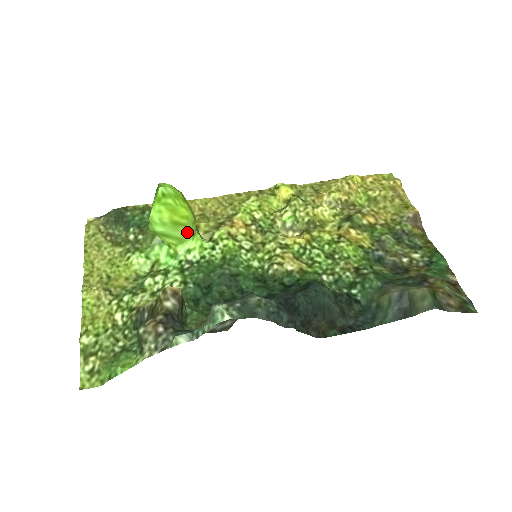
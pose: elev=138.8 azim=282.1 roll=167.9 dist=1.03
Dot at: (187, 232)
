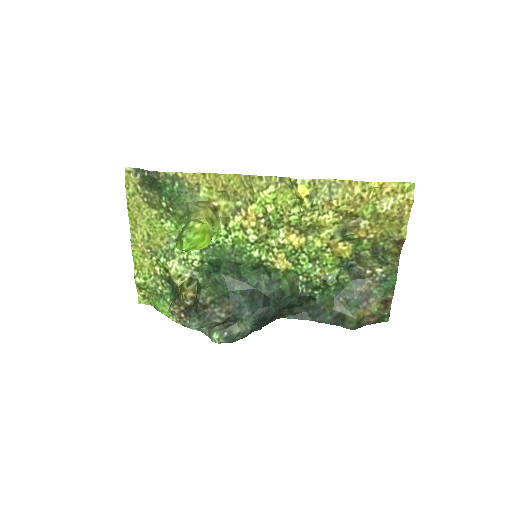
Dot at: occluded
